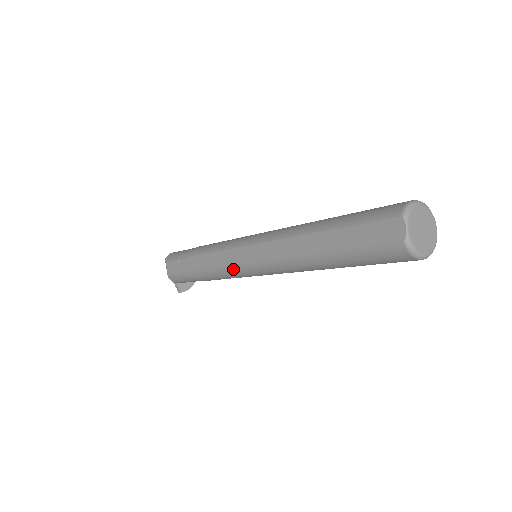
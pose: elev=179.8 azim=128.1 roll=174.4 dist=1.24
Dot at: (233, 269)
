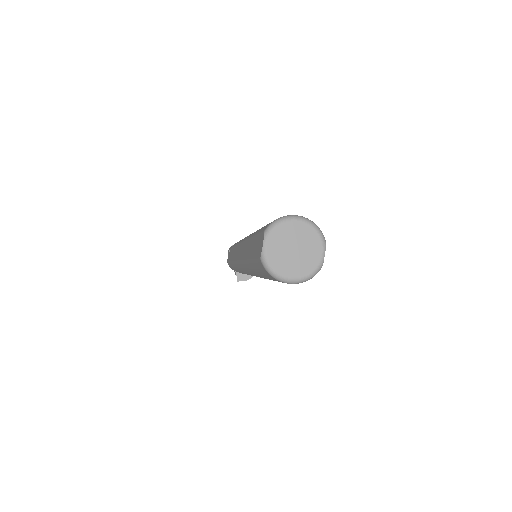
Dot at: (236, 265)
